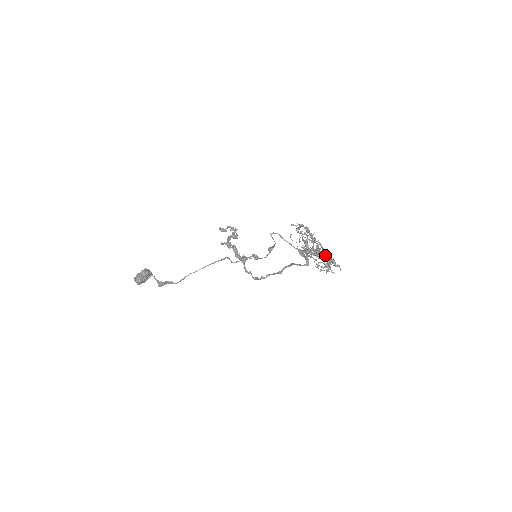
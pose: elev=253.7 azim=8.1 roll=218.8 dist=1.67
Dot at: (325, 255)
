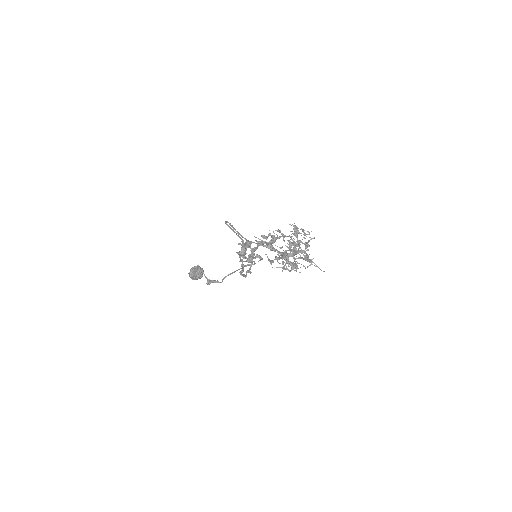
Dot at: (292, 254)
